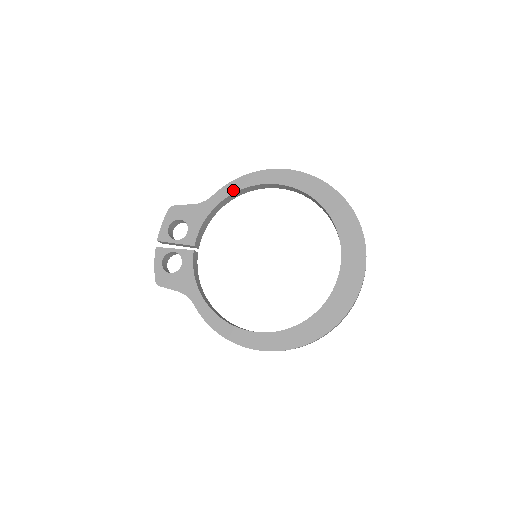
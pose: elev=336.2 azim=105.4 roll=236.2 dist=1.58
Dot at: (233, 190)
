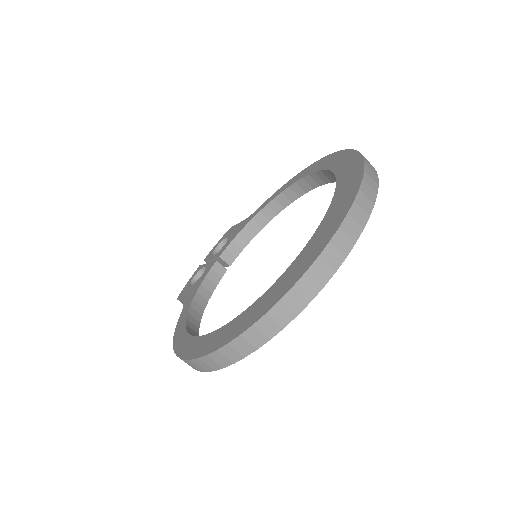
Dot at: (275, 196)
